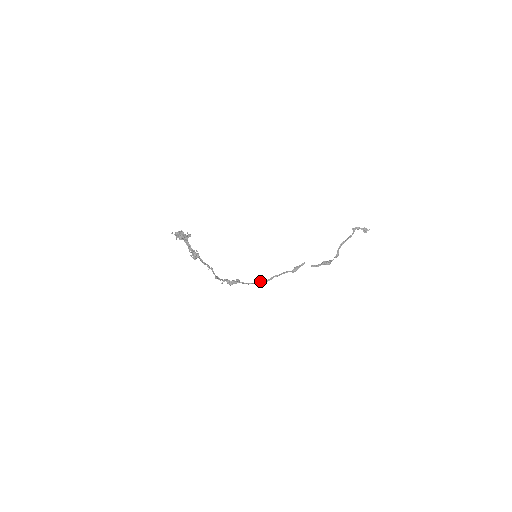
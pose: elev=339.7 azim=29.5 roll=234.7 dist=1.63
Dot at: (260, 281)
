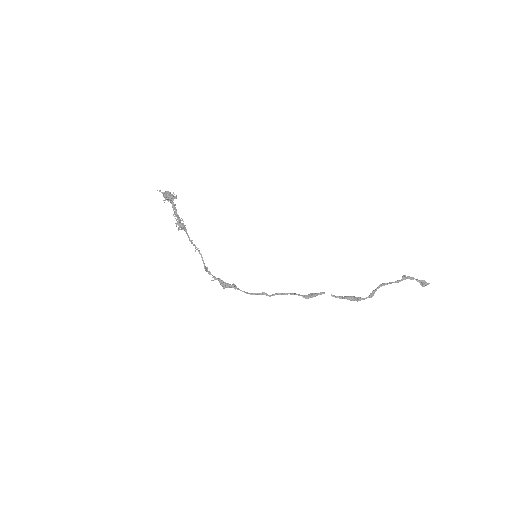
Dot at: (259, 293)
